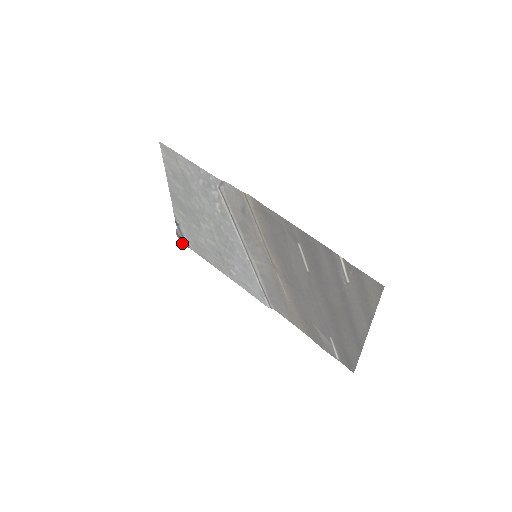
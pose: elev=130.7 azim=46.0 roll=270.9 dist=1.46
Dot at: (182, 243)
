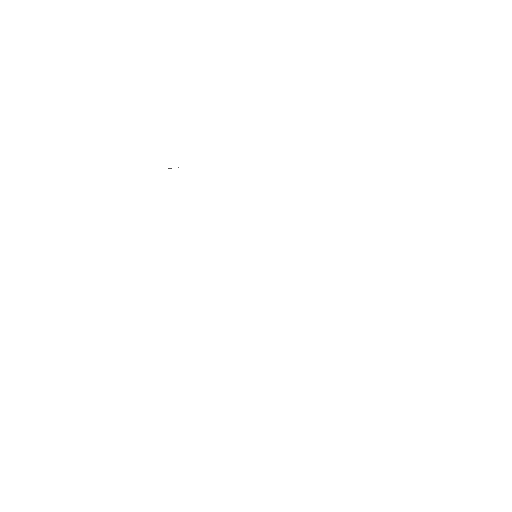
Dot at: occluded
